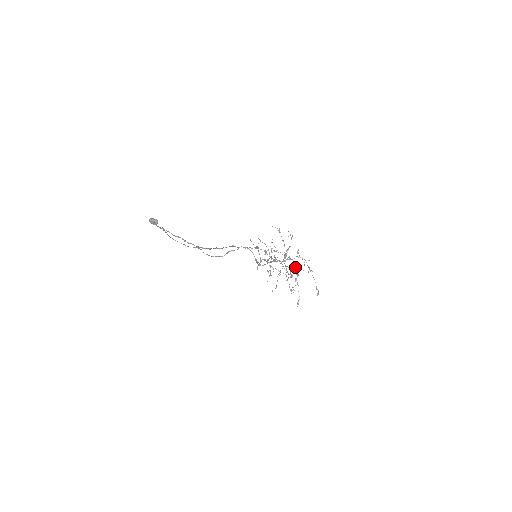
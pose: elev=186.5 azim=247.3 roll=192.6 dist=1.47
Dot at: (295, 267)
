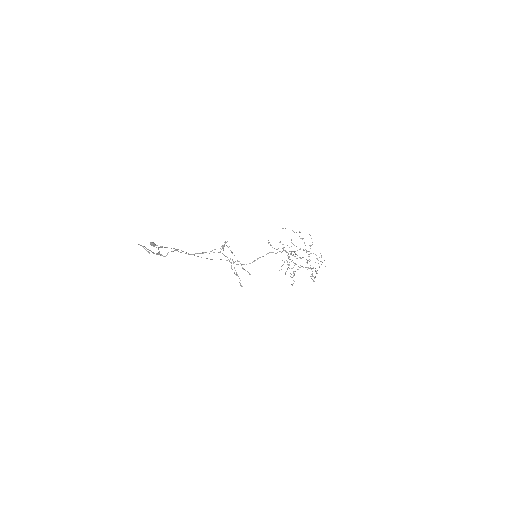
Dot at: occluded
